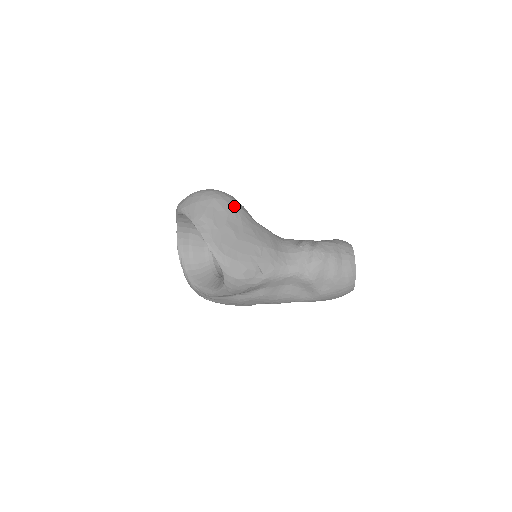
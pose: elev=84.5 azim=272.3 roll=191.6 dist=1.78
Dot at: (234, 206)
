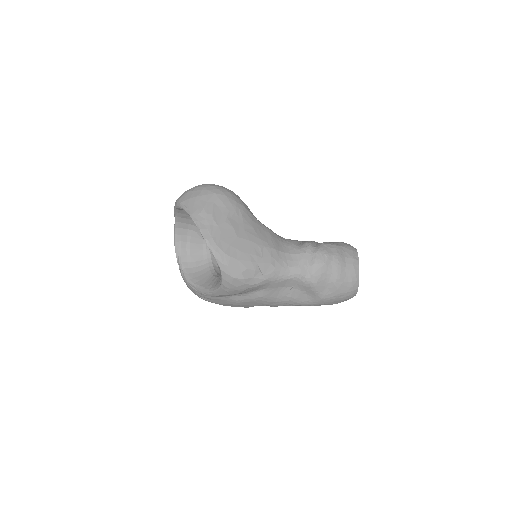
Dot at: (235, 202)
